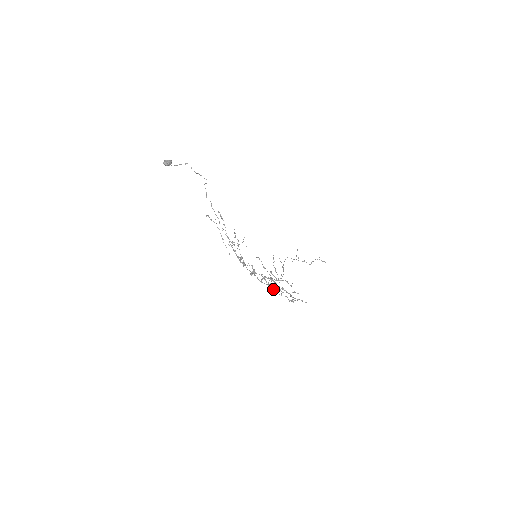
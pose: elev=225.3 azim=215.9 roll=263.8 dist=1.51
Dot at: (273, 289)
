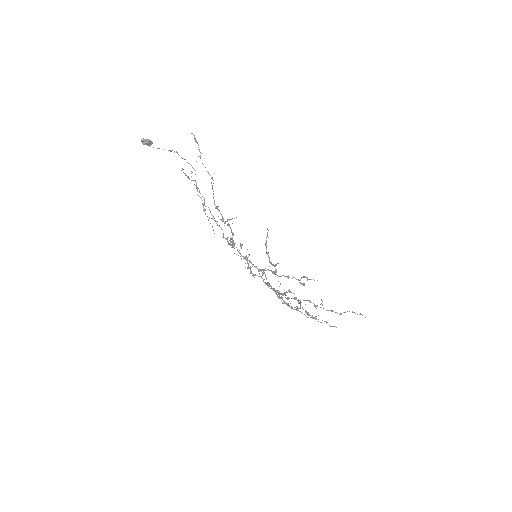
Dot at: (275, 271)
